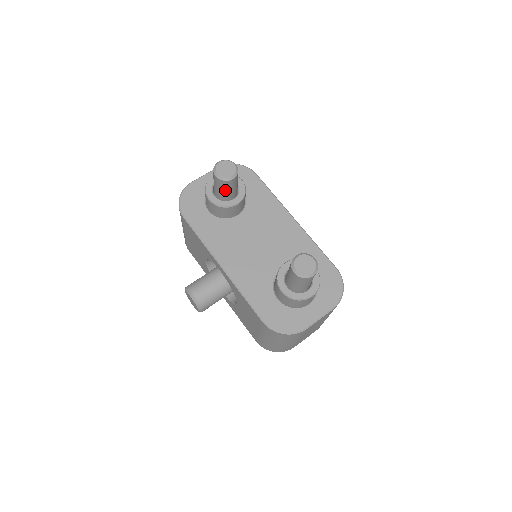
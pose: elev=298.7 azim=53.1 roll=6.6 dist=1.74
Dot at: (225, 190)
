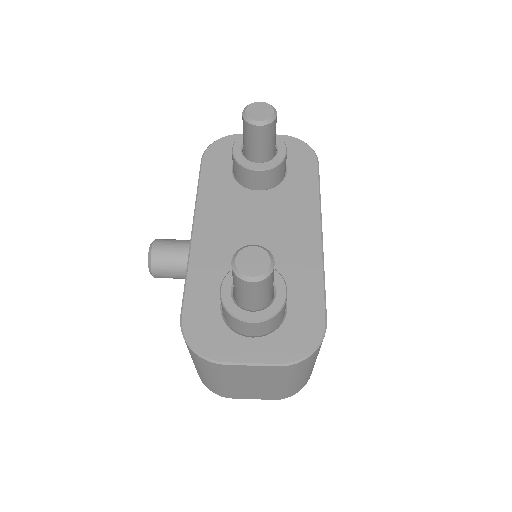
Dot at: (249, 141)
